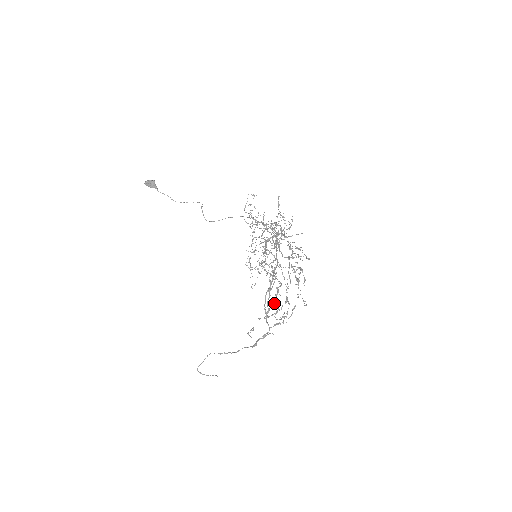
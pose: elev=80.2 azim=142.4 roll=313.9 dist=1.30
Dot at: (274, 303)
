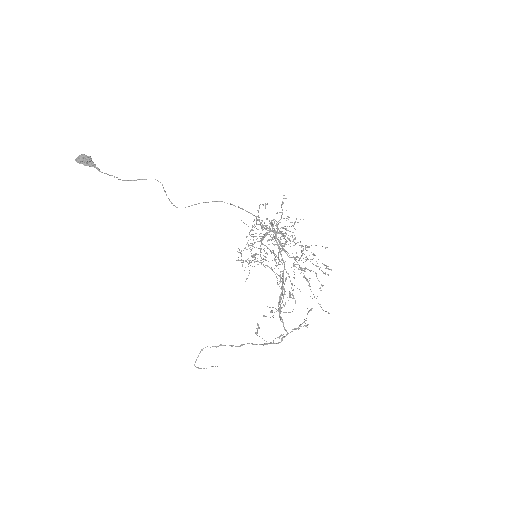
Dot at: occluded
